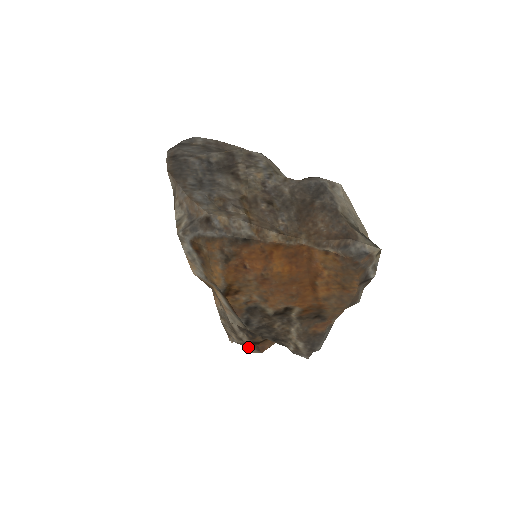
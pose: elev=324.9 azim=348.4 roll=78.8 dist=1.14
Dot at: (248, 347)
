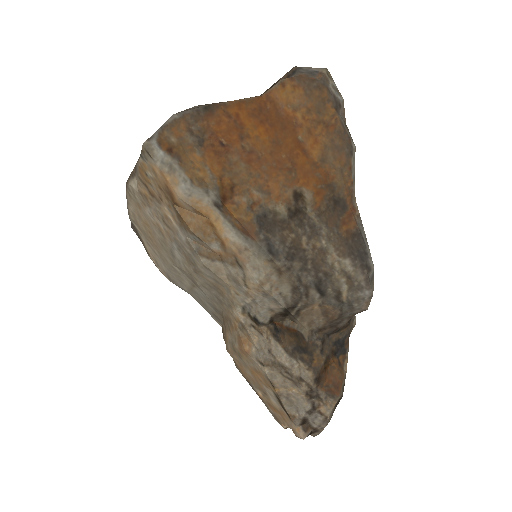
Dot at: (319, 403)
